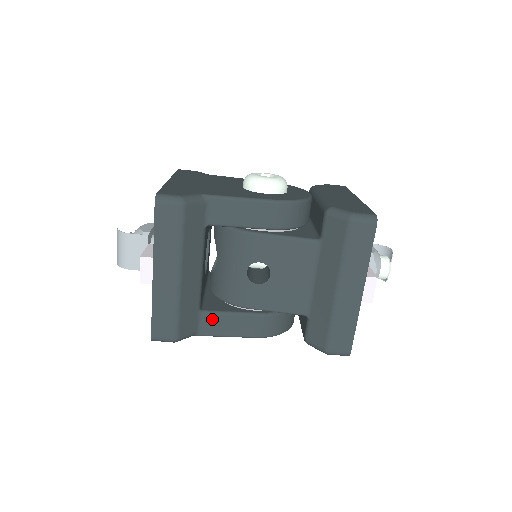
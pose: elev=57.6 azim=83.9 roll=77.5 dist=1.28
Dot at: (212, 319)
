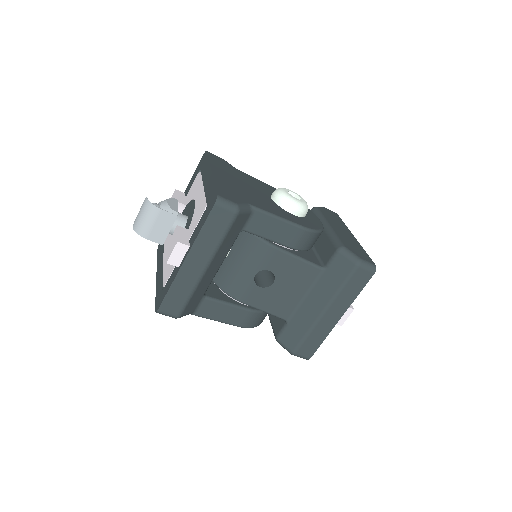
Dot at: (210, 305)
